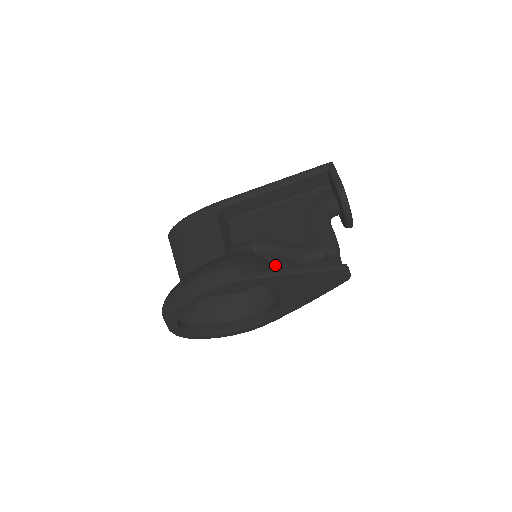
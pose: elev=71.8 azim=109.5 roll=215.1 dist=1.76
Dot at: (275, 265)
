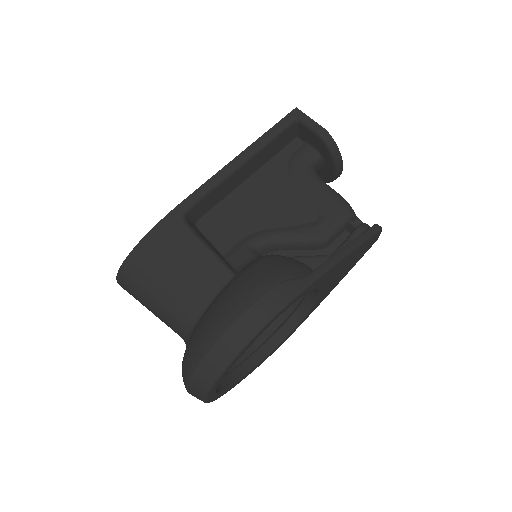
Dot at: (293, 258)
